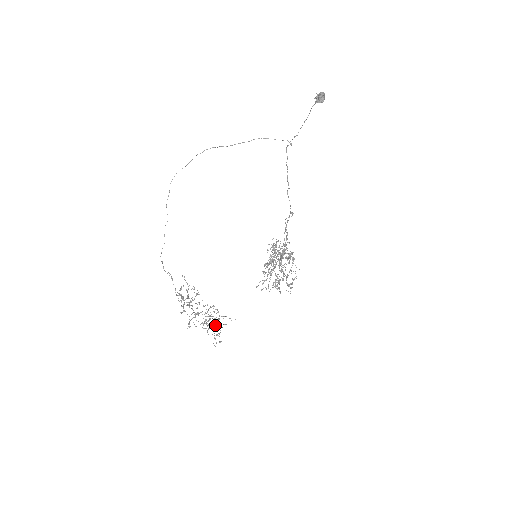
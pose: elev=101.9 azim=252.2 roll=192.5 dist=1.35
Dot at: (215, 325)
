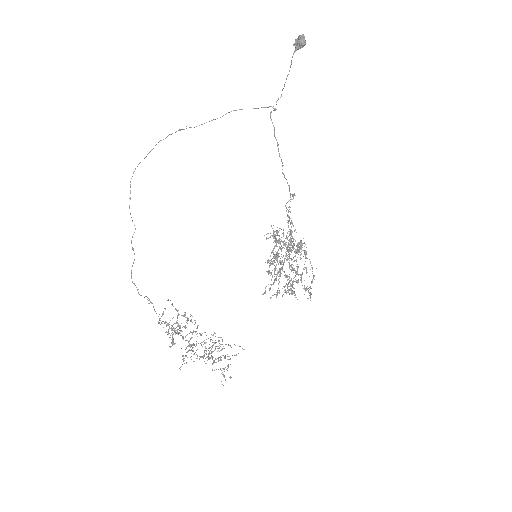
Dot at: occluded
